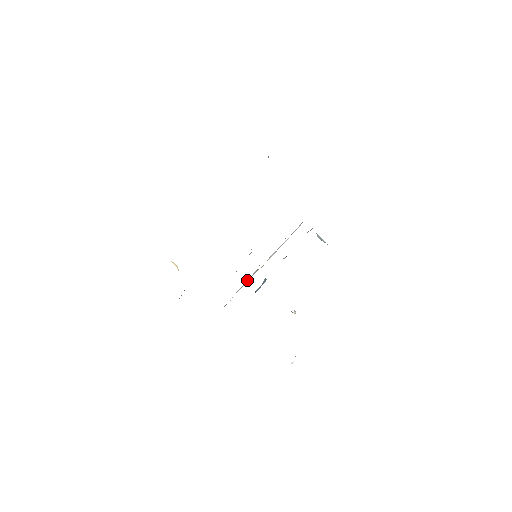
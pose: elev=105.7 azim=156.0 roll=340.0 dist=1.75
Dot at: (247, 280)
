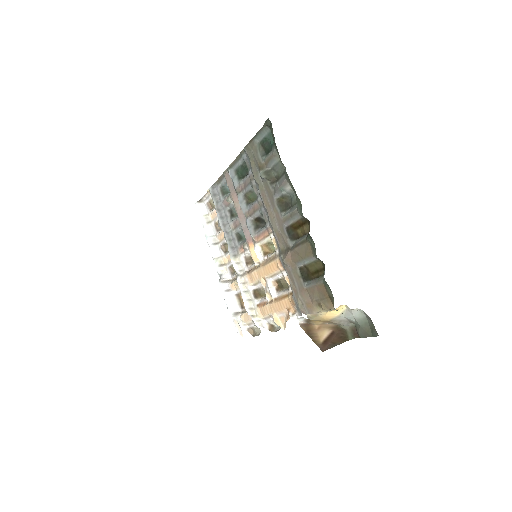
Dot at: (227, 297)
